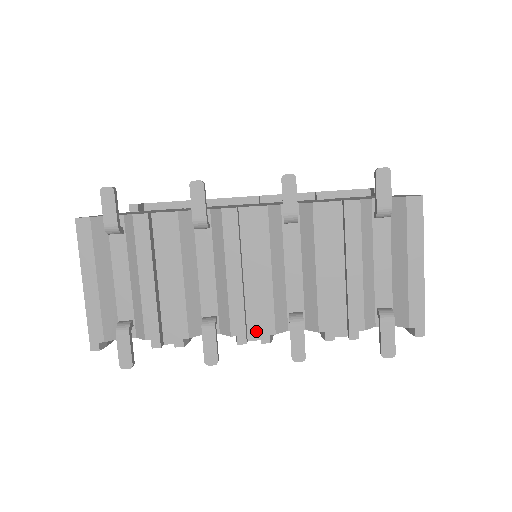
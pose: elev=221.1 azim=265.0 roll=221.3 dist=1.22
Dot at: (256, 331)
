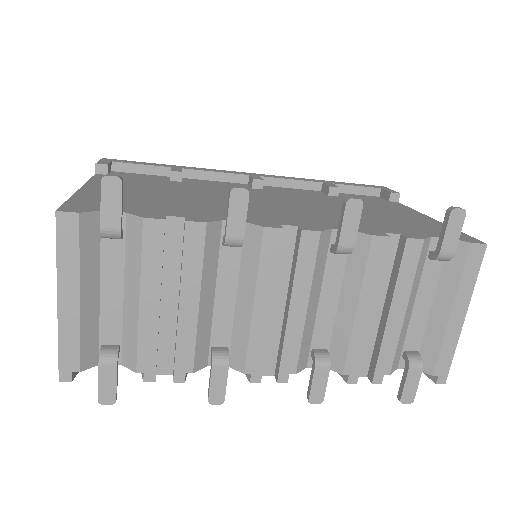
Dot at: (271, 366)
